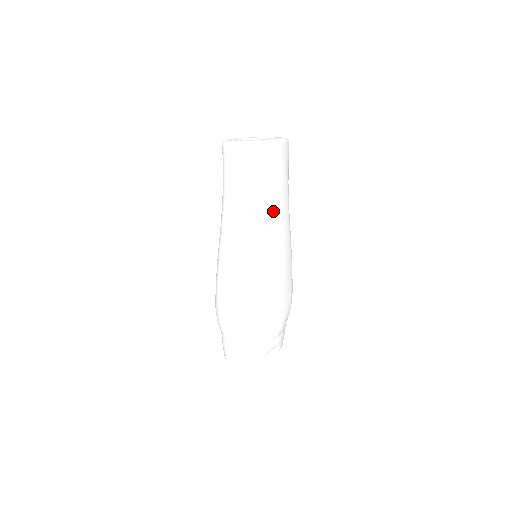
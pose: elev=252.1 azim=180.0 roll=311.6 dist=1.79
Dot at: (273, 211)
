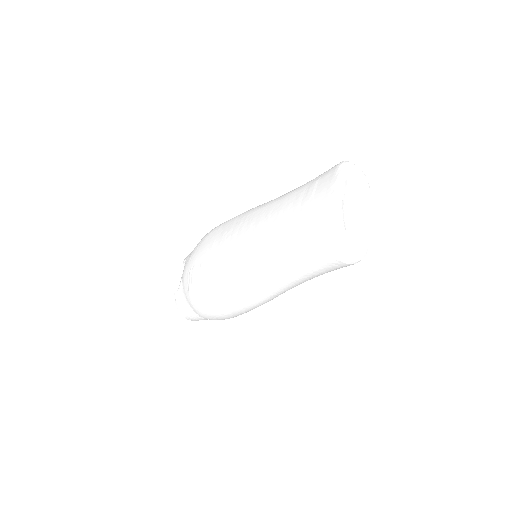
Dot at: occluded
